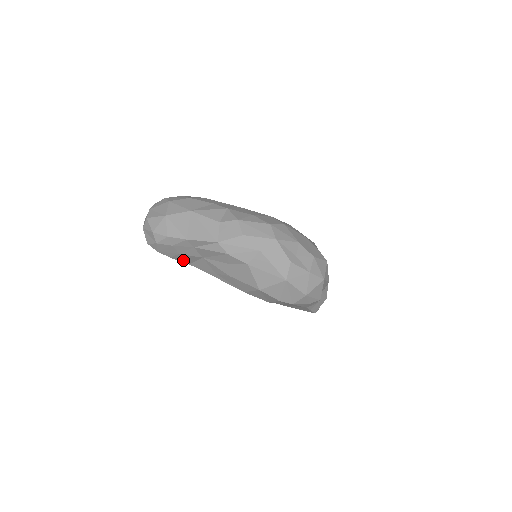
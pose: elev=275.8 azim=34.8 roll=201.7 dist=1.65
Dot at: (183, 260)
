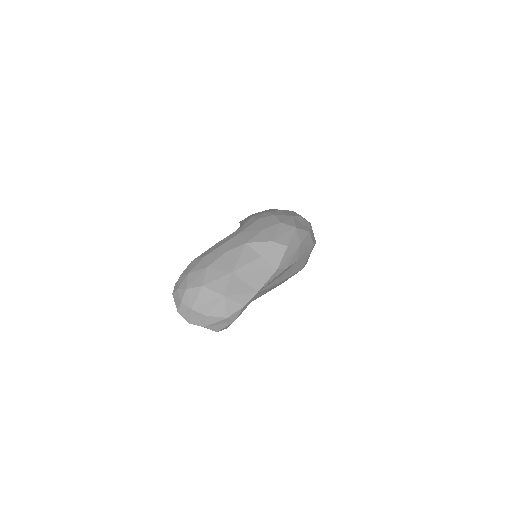
Dot at: occluded
